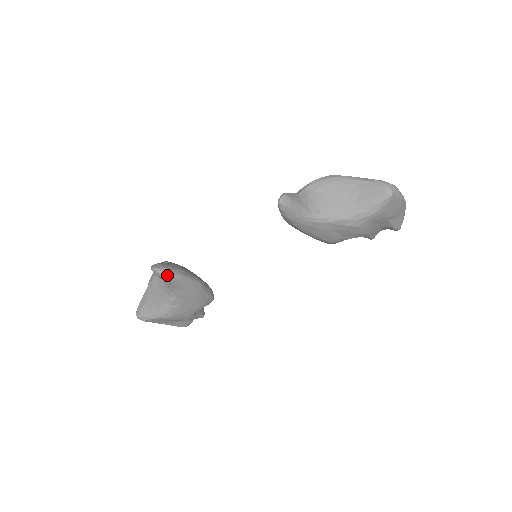
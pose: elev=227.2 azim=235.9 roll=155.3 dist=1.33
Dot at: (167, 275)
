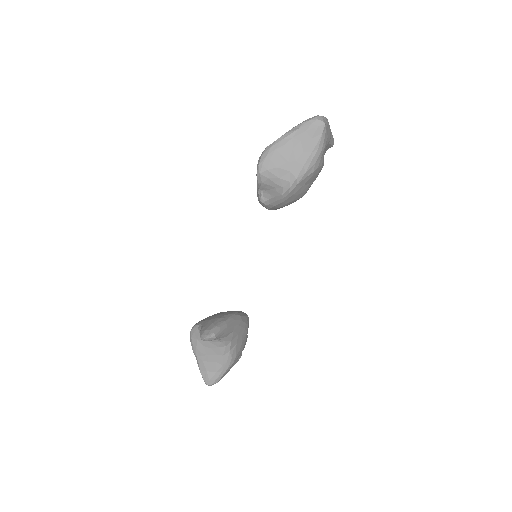
Dot at: (218, 333)
